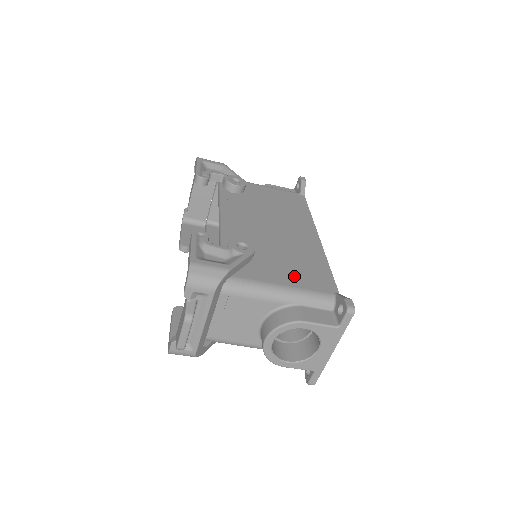
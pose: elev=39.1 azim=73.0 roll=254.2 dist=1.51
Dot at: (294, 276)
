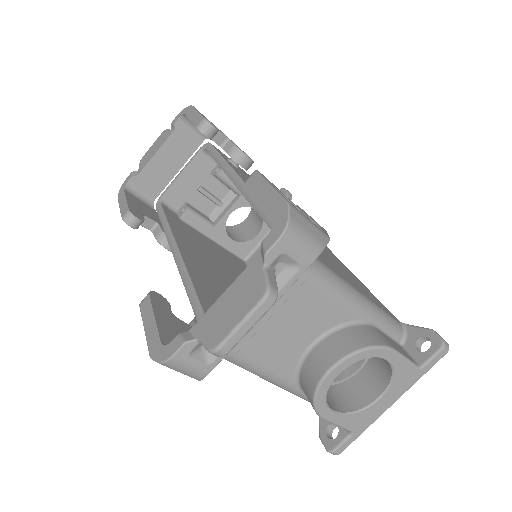
Dot at: (357, 285)
